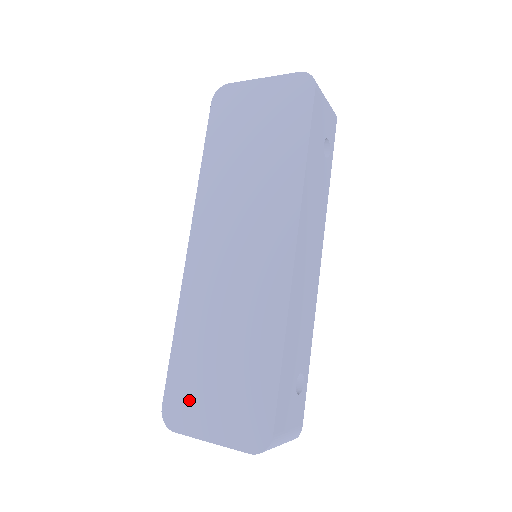
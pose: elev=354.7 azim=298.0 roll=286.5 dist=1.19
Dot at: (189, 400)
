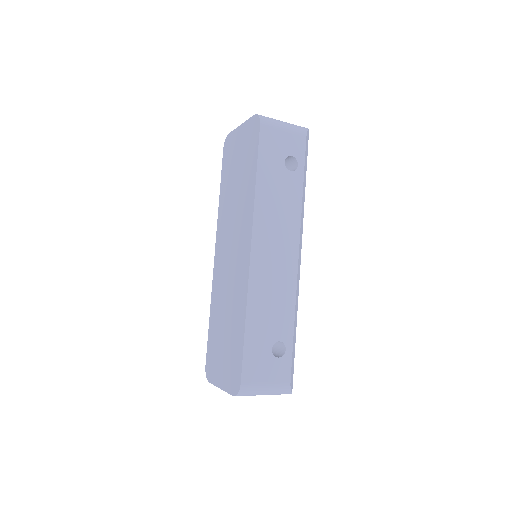
Dot at: (214, 361)
